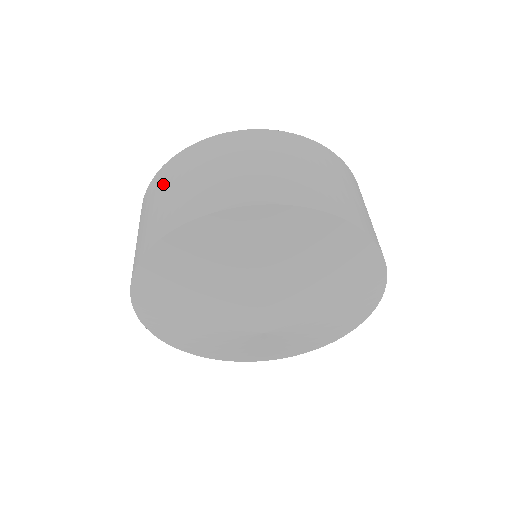
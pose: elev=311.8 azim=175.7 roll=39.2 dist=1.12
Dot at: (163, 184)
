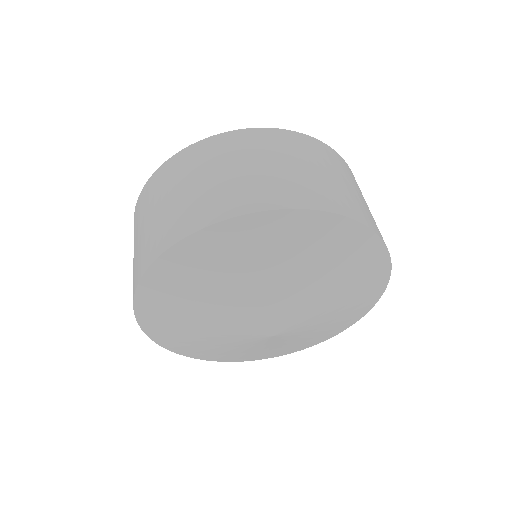
Dot at: (136, 226)
